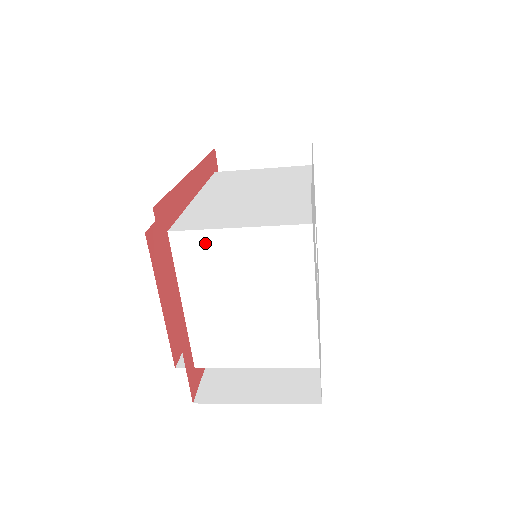
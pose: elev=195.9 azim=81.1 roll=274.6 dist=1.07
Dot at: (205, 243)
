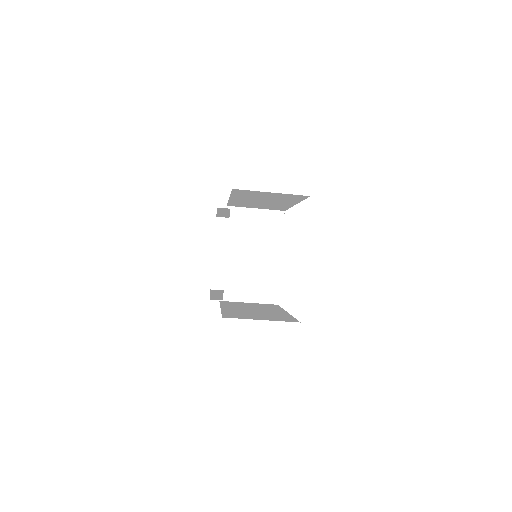
Dot at: (249, 218)
